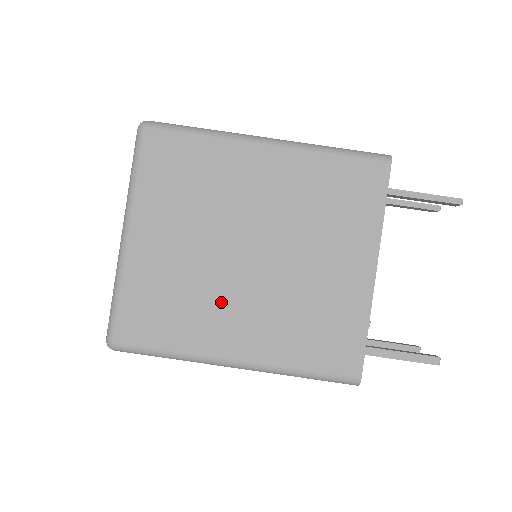
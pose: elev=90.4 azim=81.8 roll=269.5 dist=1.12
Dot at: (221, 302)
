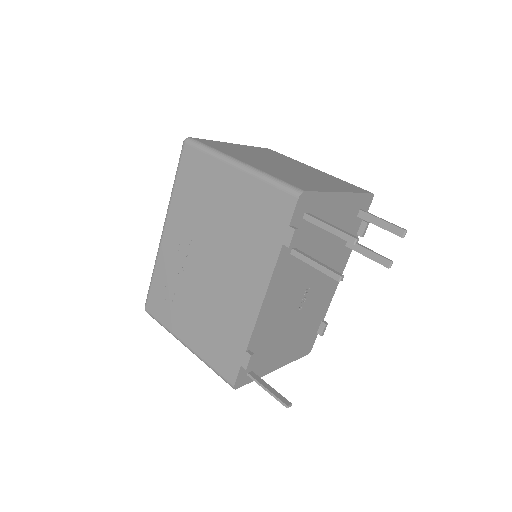
Dot at: (254, 159)
